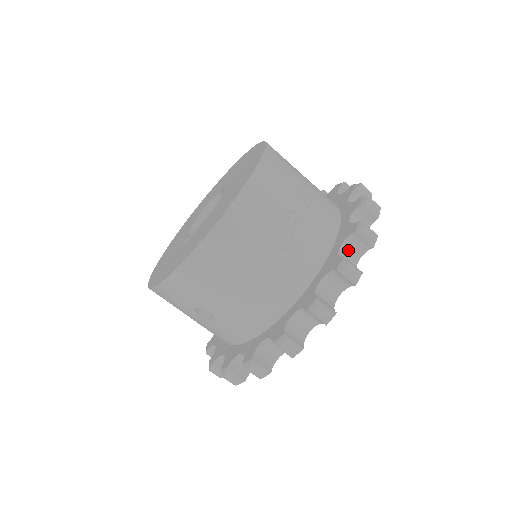
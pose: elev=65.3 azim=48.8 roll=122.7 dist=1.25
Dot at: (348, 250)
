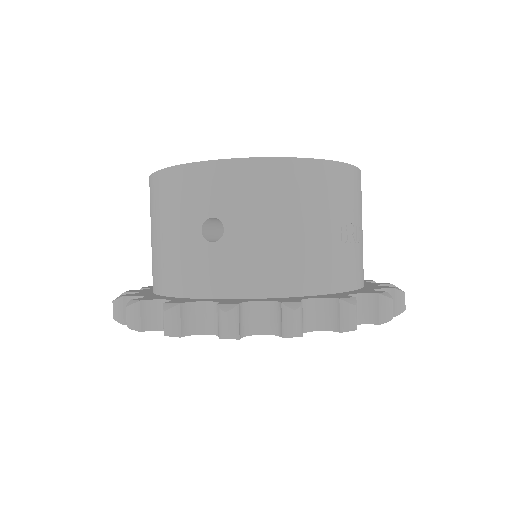
Dot at: occluded
